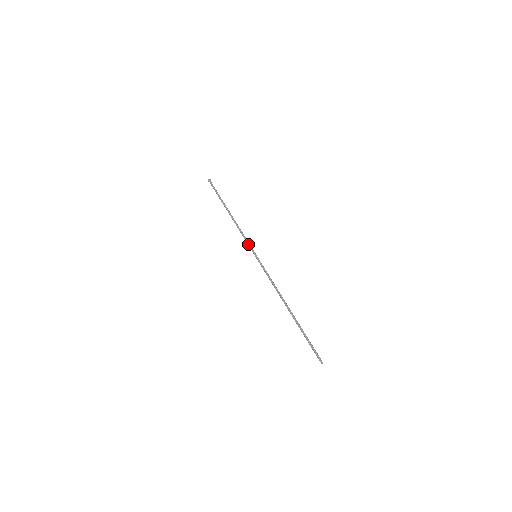
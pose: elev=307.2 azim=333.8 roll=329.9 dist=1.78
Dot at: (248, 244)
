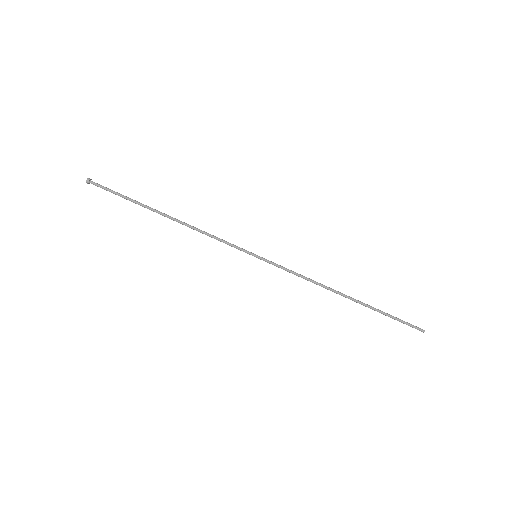
Dot at: occluded
